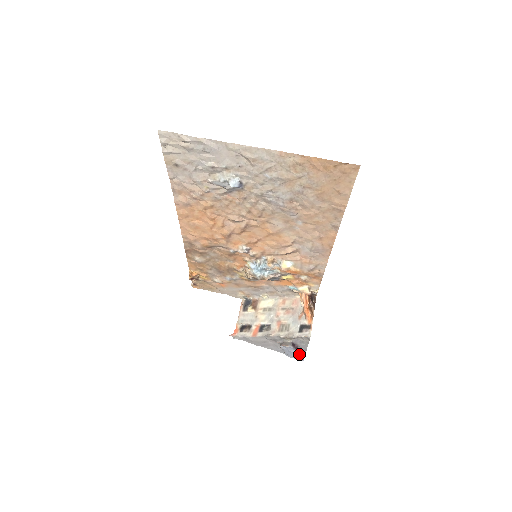
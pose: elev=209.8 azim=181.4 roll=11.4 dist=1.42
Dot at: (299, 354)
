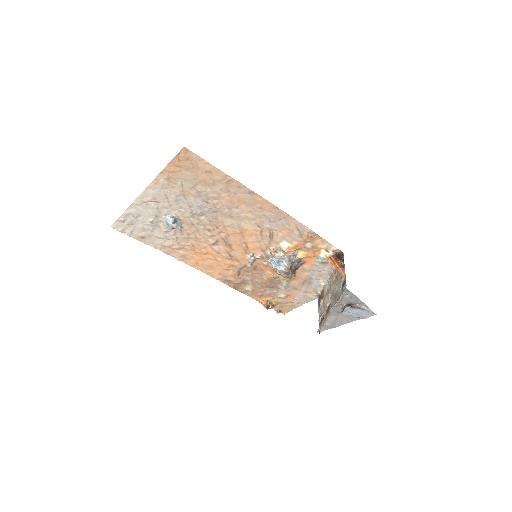
Dot at: (364, 310)
